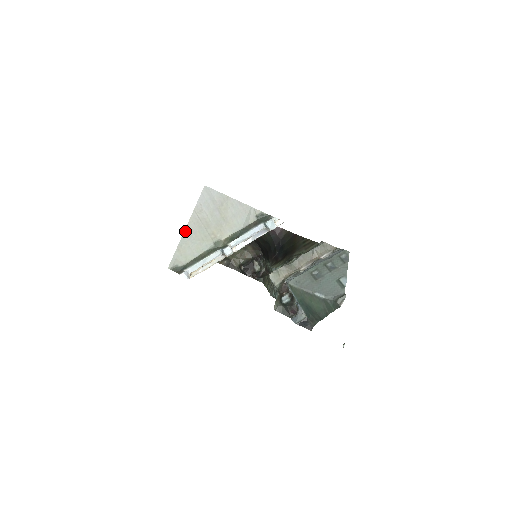
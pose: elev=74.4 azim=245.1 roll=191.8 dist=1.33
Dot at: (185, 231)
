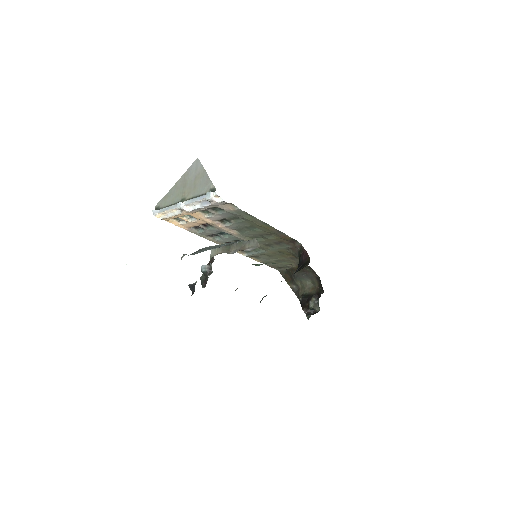
Dot at: (174, 185)
